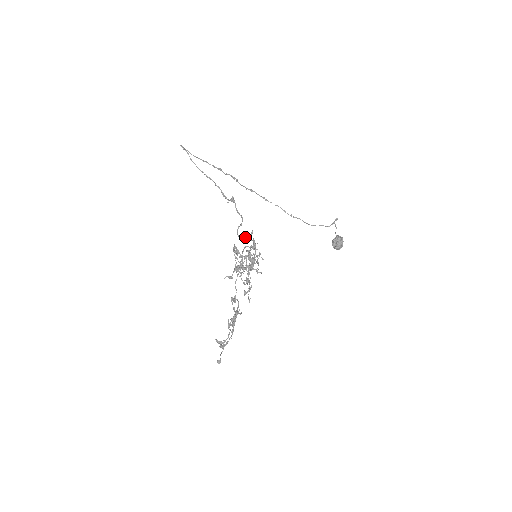
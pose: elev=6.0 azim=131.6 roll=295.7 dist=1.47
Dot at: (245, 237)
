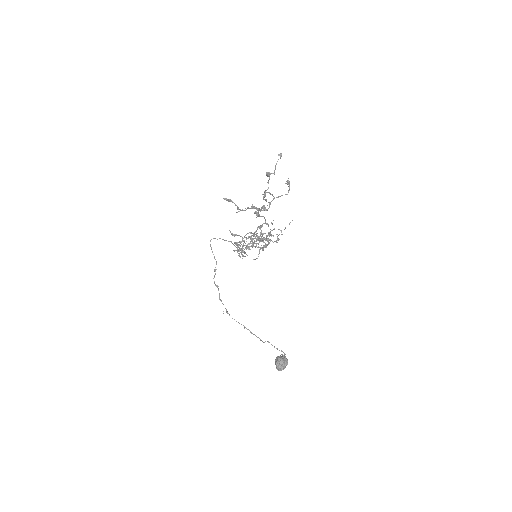
Dot at: occluded
